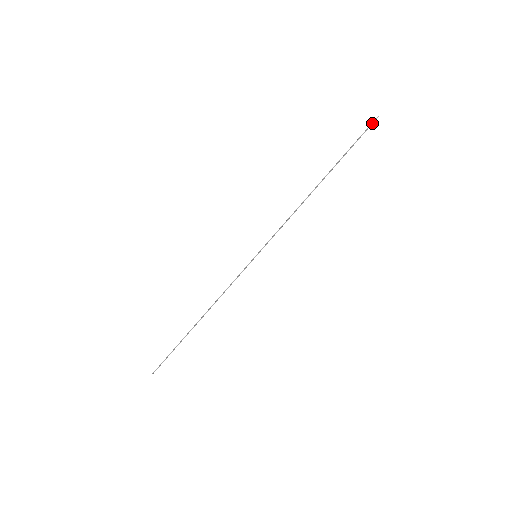
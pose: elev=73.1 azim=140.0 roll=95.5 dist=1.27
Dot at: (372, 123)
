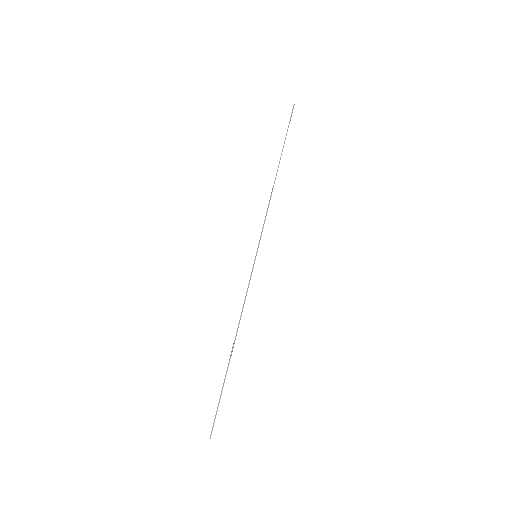
Dot at: (292, 111)
